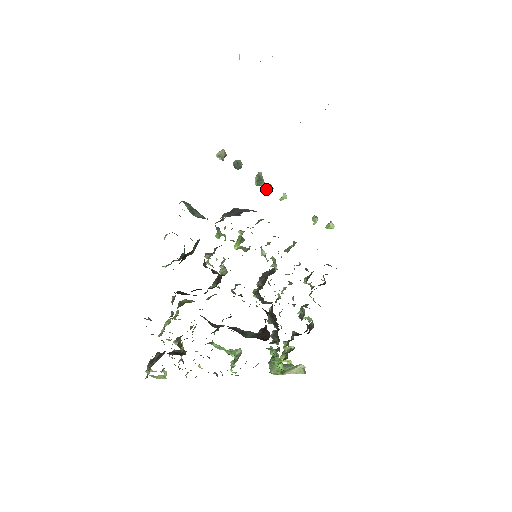
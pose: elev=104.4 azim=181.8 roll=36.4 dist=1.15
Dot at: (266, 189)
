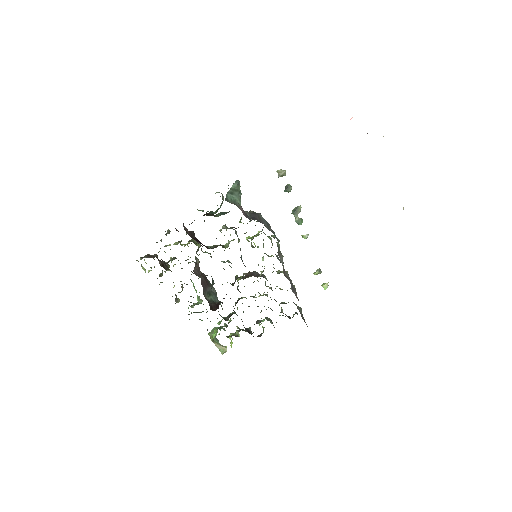
Dot at: (295, 220)
